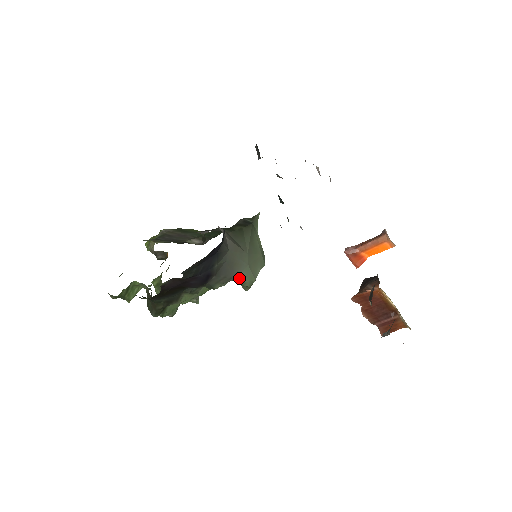
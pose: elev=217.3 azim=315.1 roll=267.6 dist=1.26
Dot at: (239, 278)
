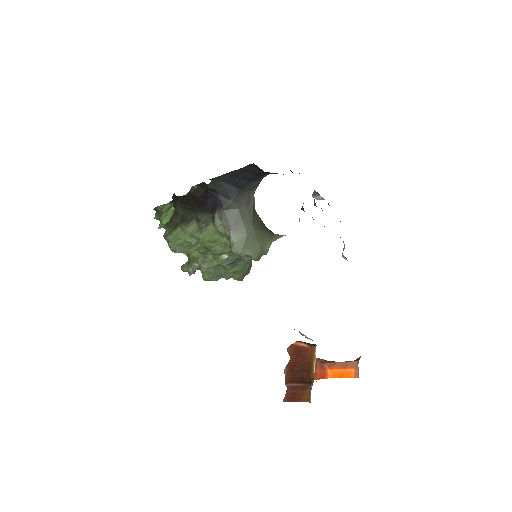
Dot at: (234, 235)
